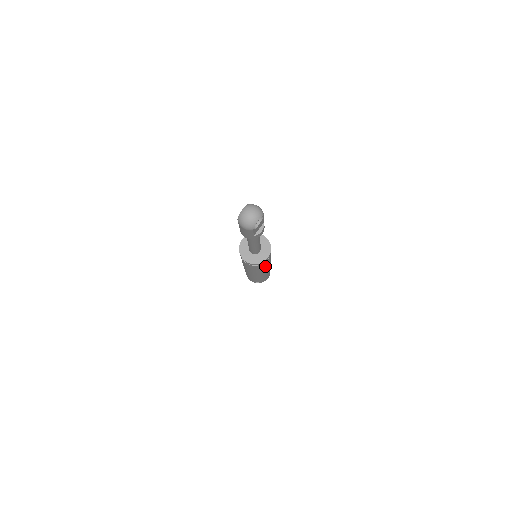
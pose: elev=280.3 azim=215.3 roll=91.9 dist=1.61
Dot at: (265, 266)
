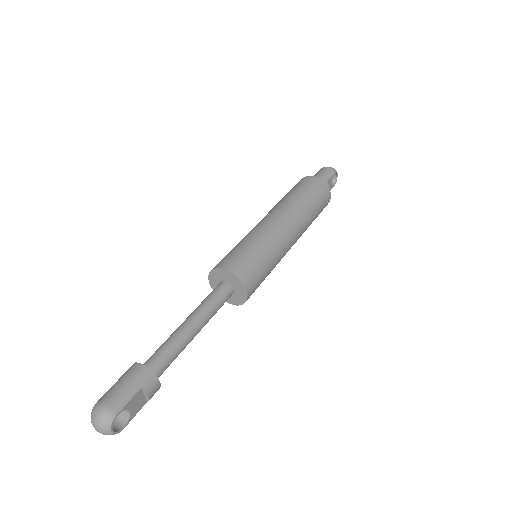
Dot at: (271, 270)
